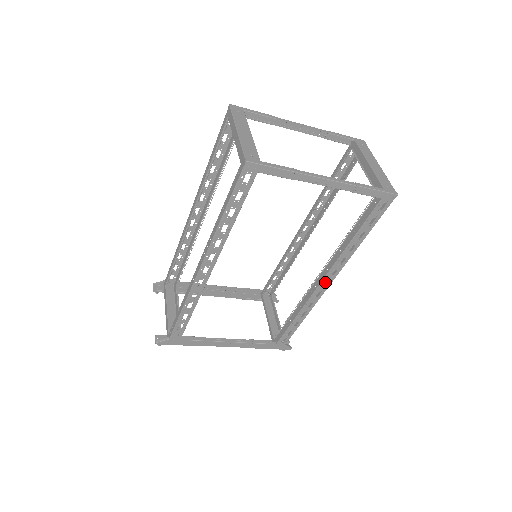
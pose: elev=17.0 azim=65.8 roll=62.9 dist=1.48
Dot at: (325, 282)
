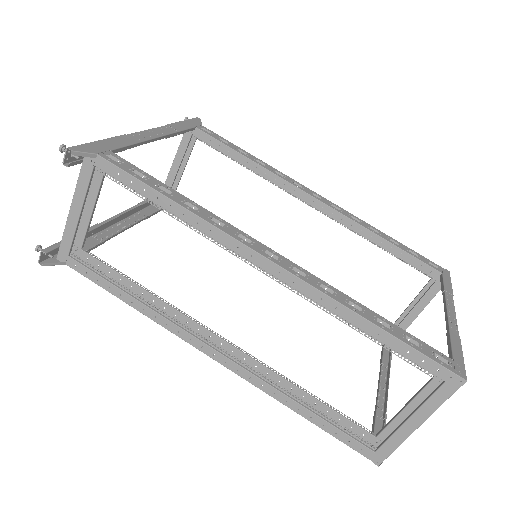
Dot at: occluded
